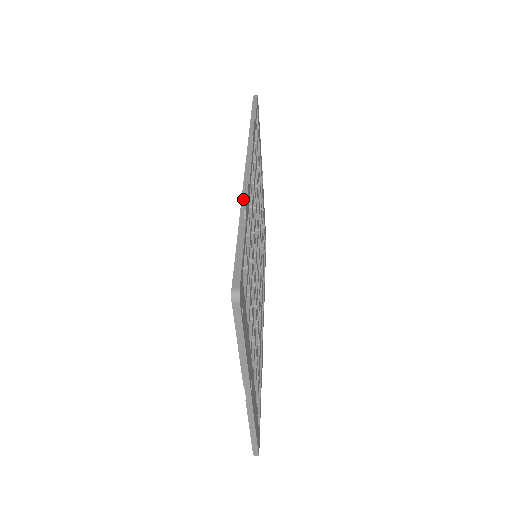
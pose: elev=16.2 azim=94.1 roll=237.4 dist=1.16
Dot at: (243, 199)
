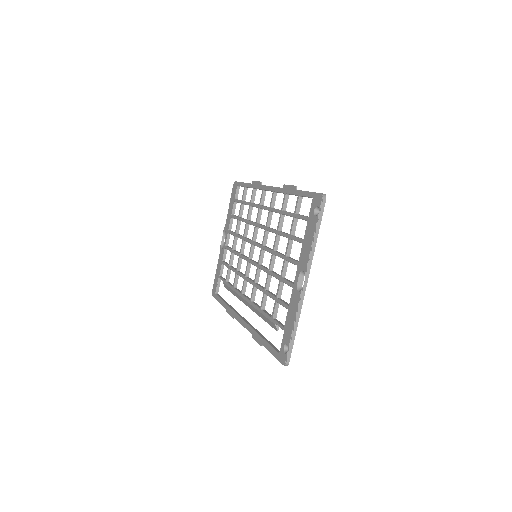
Dot at: (286, 188)
